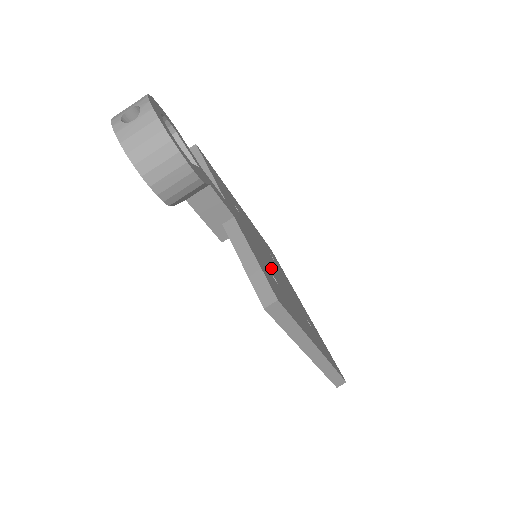
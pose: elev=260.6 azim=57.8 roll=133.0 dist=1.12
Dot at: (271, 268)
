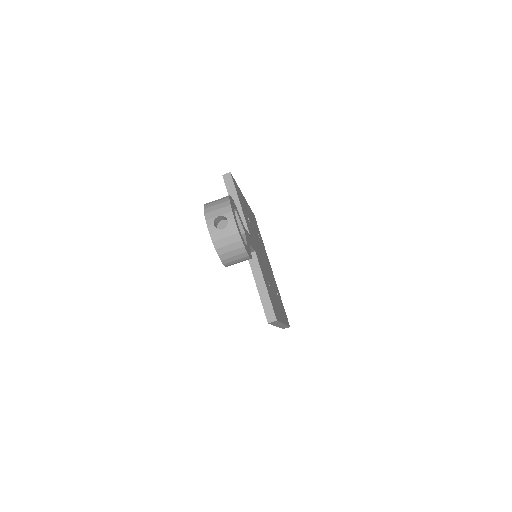
Dot at: (265, 269)
